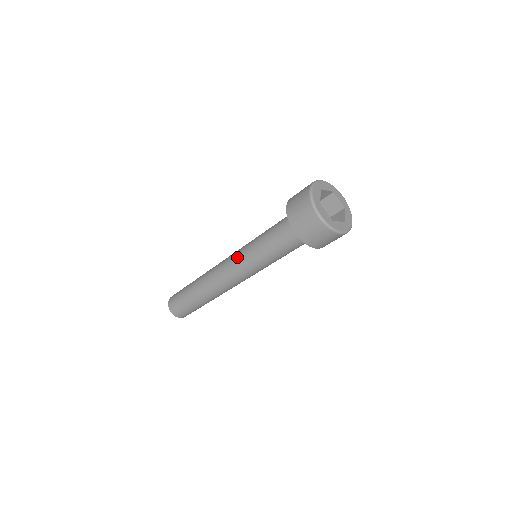
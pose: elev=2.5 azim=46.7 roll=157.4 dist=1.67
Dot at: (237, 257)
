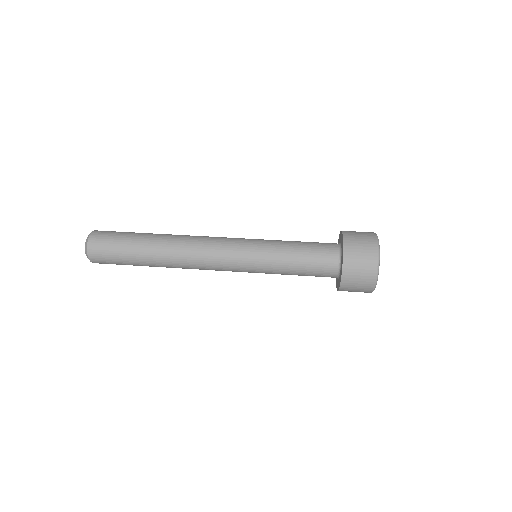
Dot at: (243, 241)
